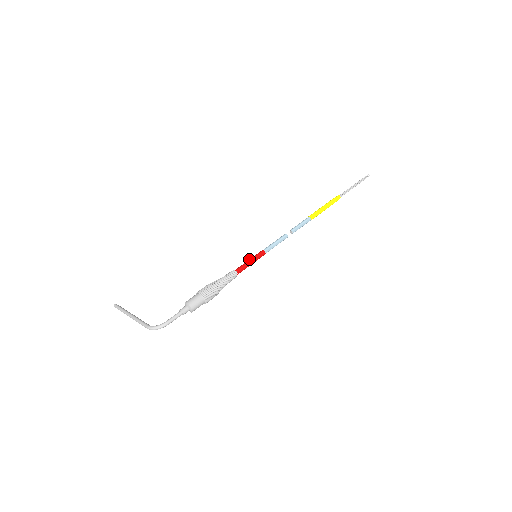
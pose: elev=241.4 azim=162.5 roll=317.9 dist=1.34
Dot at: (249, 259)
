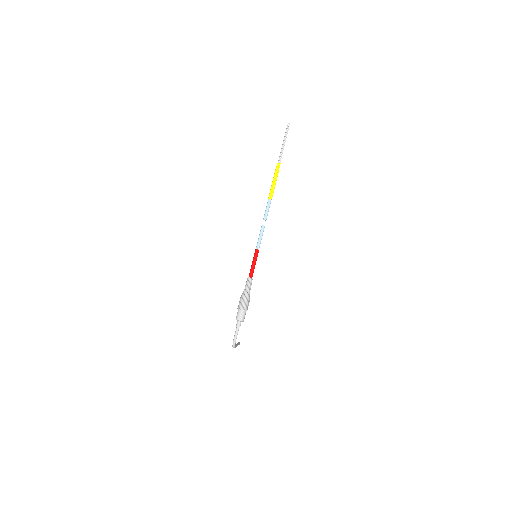
Dot at: (252, 263)
